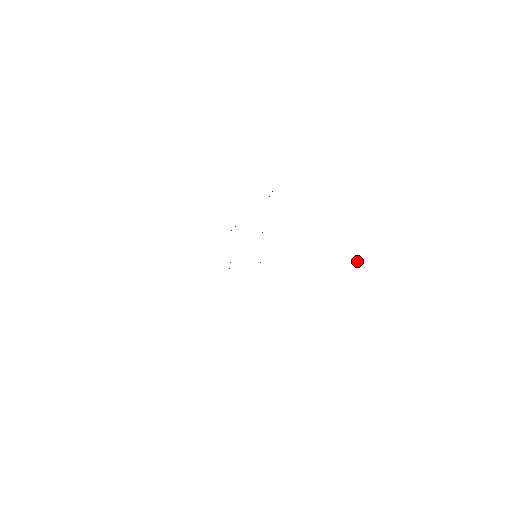
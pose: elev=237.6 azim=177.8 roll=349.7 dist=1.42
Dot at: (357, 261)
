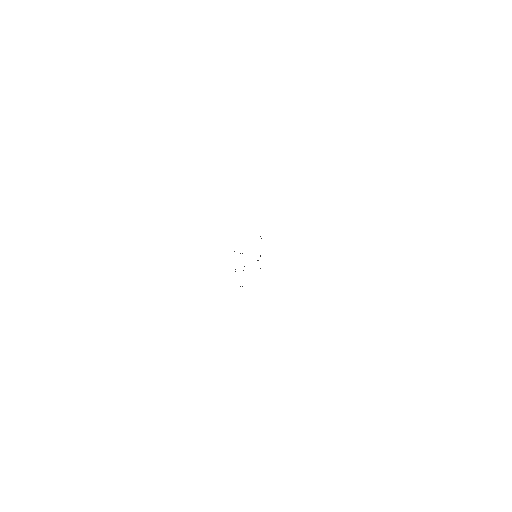
Dot at: occluded
